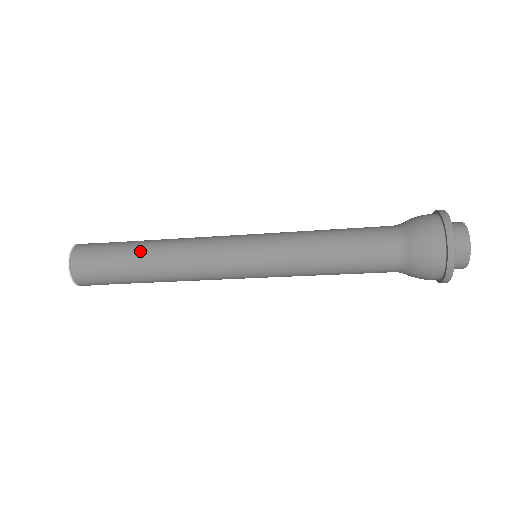
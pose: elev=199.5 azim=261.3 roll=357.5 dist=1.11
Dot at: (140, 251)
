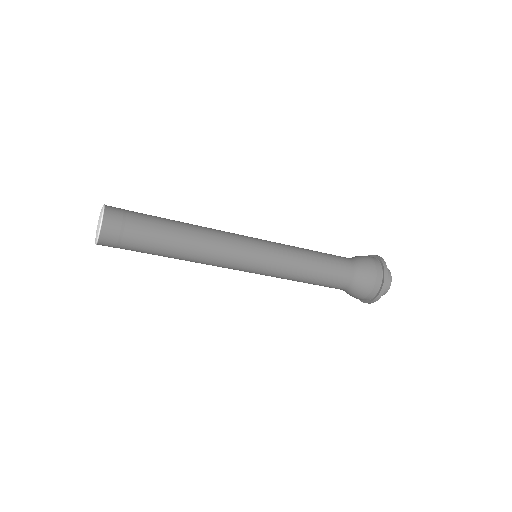
Dot at: (171, 220)
